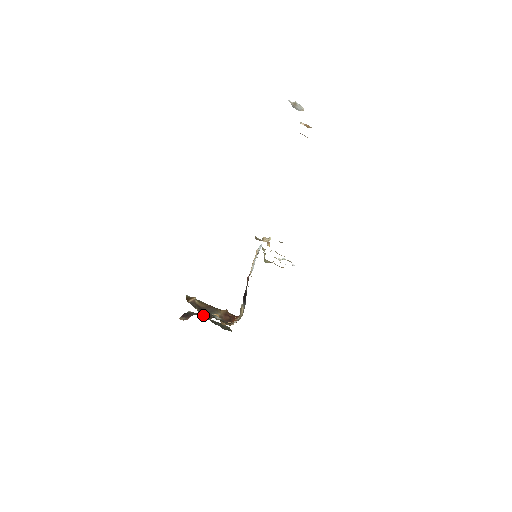
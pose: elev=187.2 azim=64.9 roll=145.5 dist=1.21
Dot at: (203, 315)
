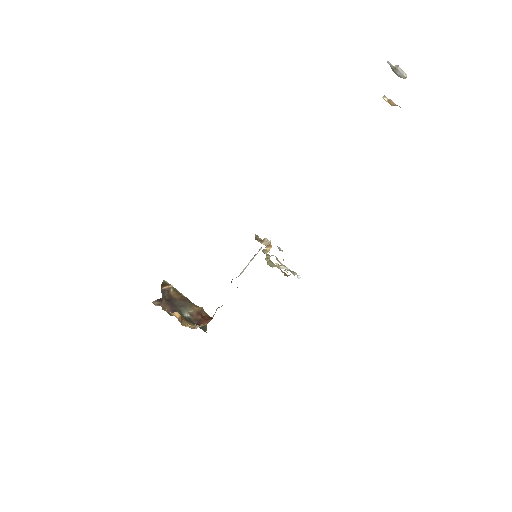
Dot at: (167, 309)
